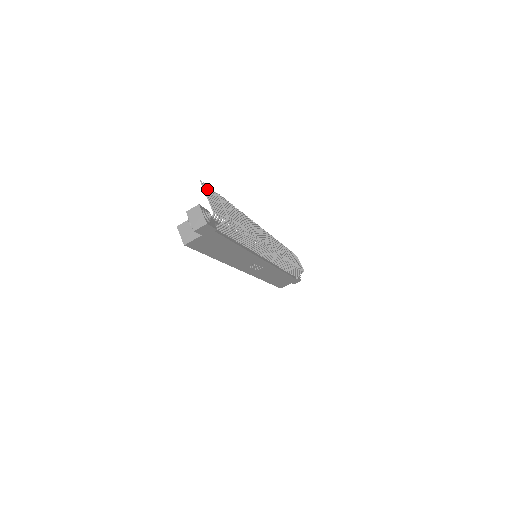
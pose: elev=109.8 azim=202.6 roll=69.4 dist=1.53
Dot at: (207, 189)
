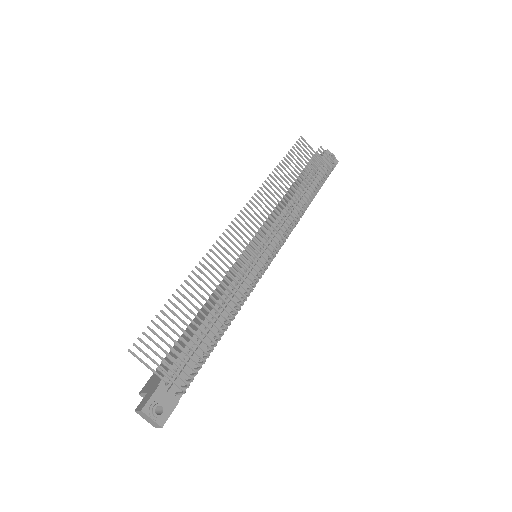
Dot at: occluded
